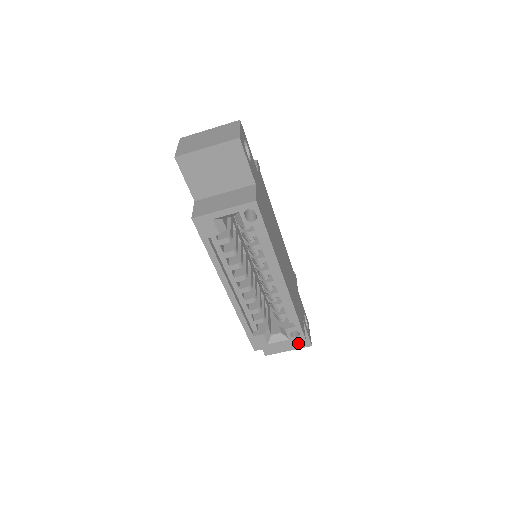
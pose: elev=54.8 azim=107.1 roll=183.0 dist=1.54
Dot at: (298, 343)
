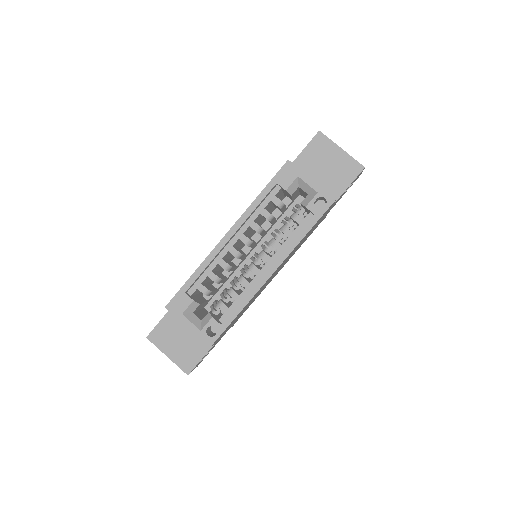
Dot at: (184, 358)
